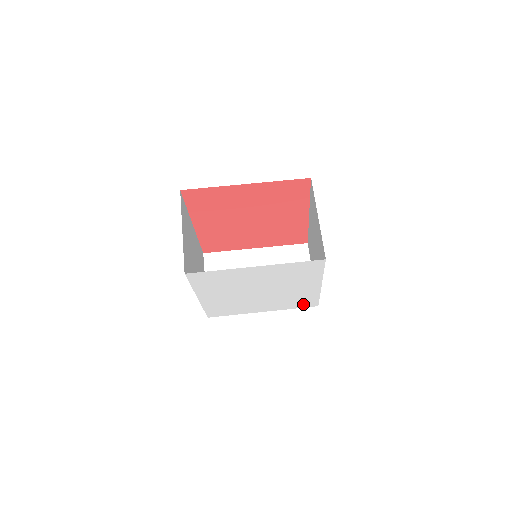
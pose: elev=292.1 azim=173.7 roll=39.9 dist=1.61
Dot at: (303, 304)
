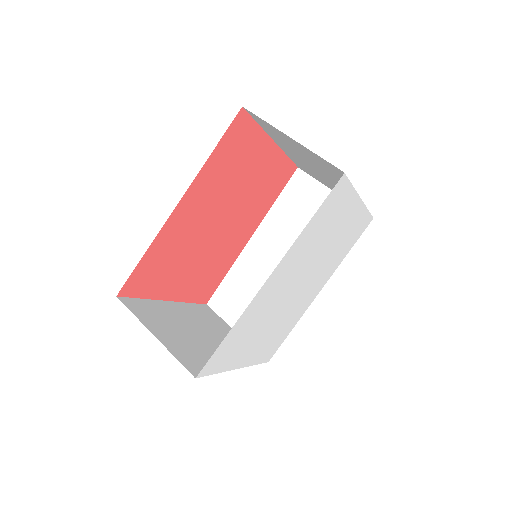
Dot at: (270, 350)
